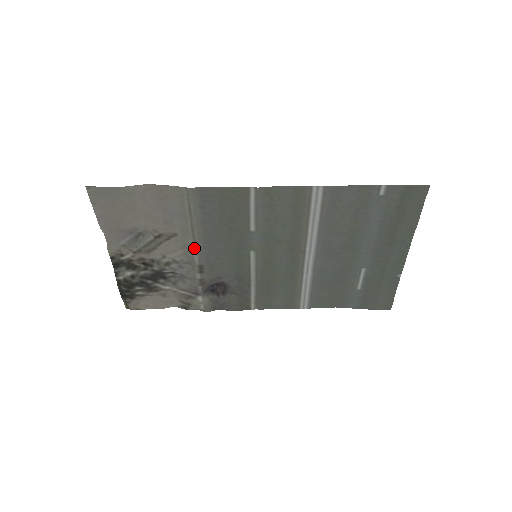
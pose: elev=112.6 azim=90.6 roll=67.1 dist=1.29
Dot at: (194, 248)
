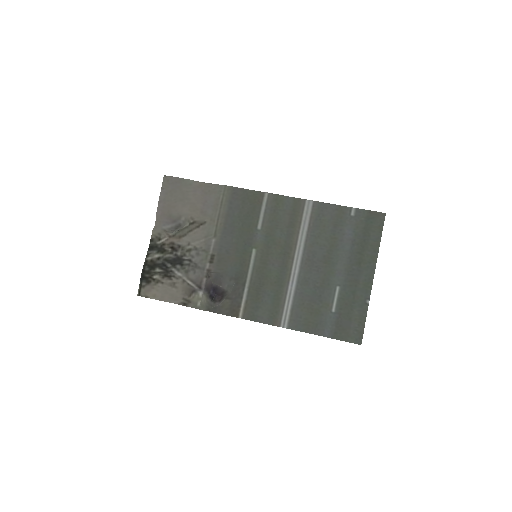
Dot at: (214, 237)
